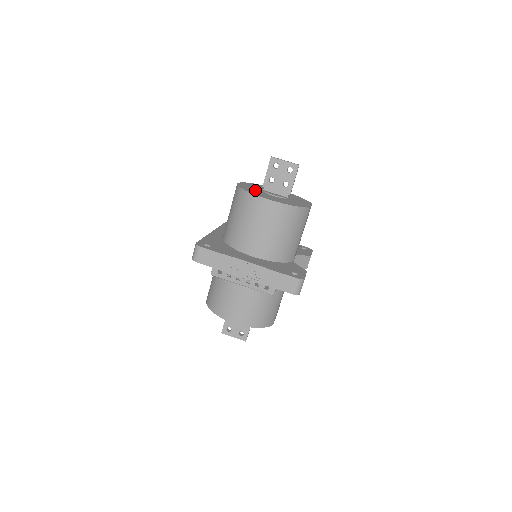
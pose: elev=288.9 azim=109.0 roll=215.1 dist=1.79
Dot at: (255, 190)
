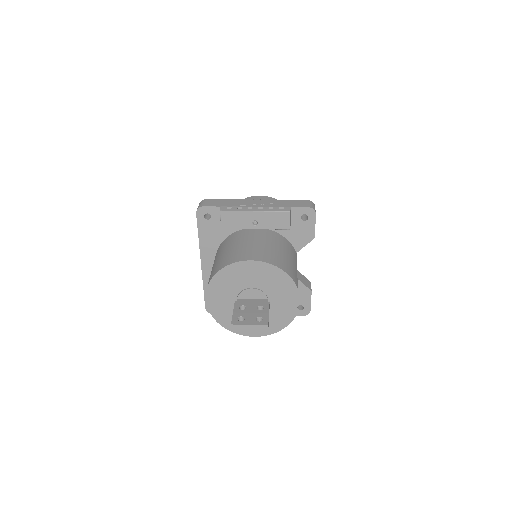
Dot at: occluded
